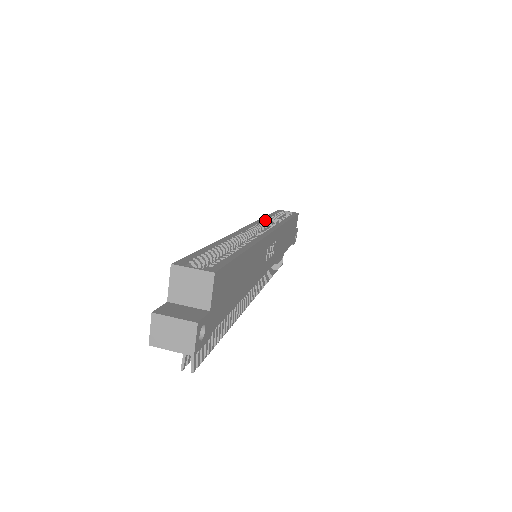
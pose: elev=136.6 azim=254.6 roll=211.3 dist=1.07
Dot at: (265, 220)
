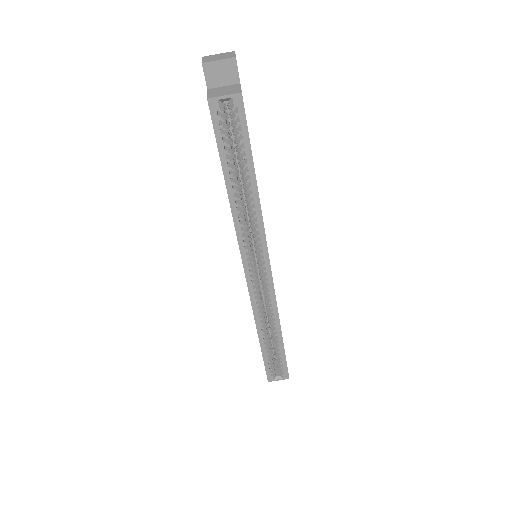
Dot at: (241, 226)
